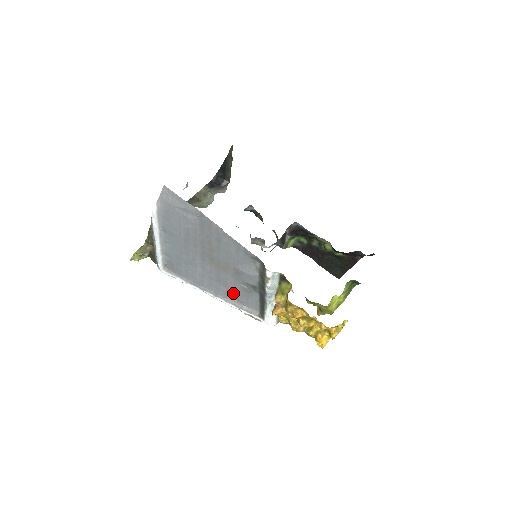
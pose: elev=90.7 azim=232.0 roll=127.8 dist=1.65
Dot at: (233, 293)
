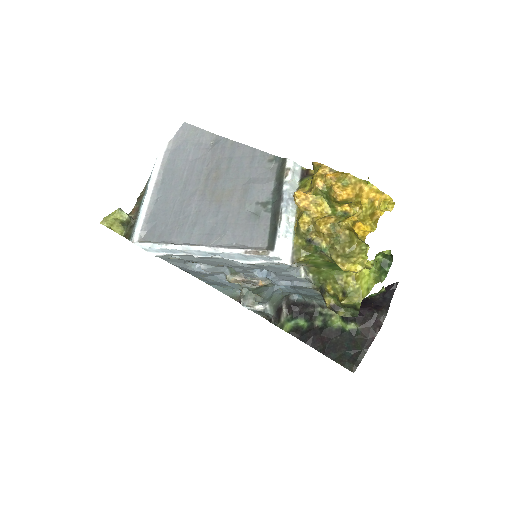
Dot at: (233, 231)
